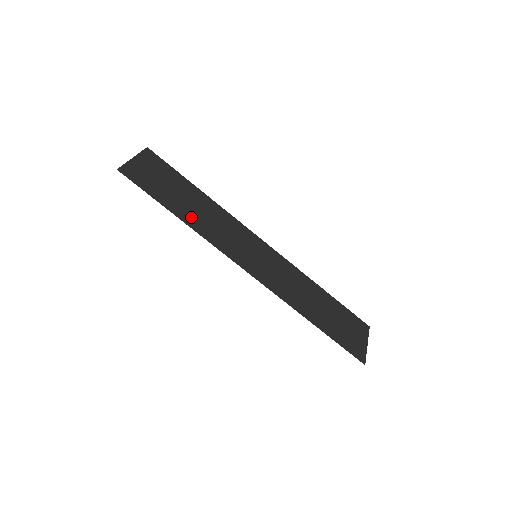
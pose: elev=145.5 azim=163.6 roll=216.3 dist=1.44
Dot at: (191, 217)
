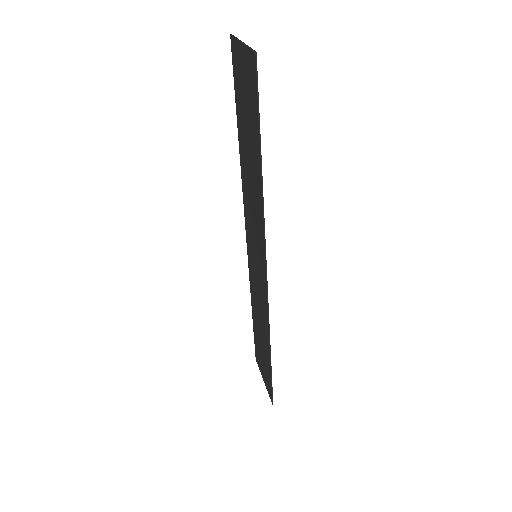
Dot at: (258, 178)
